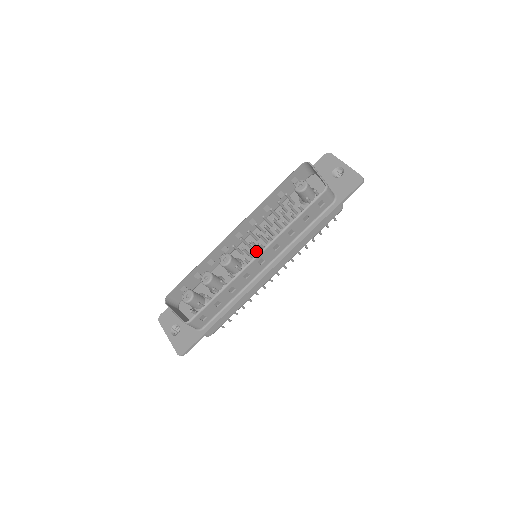
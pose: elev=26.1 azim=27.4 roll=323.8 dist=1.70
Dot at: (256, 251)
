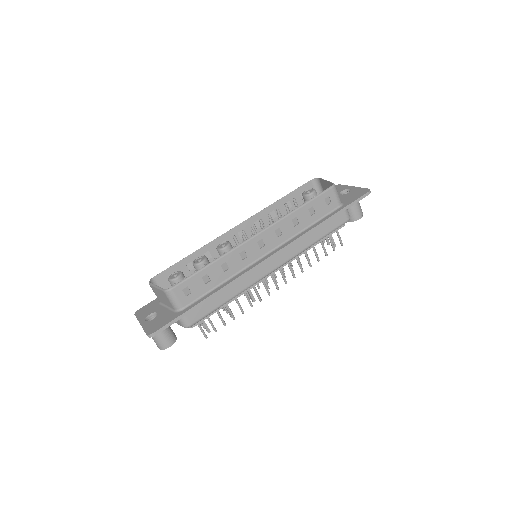
Dot at: occluded
